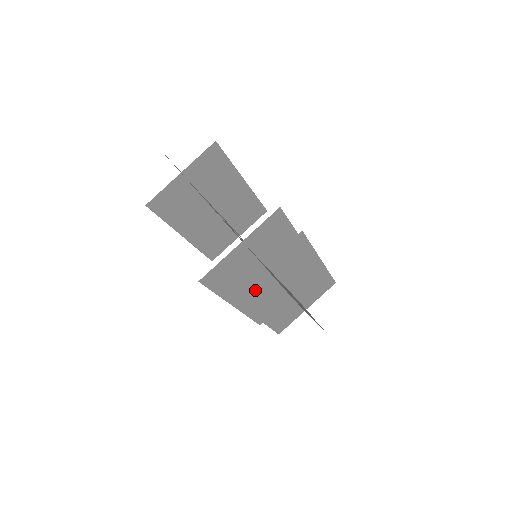
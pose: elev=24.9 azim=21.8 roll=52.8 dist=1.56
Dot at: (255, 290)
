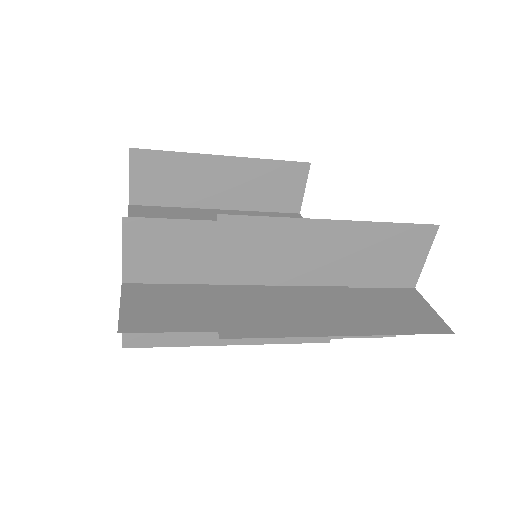
Dot at: occluded
